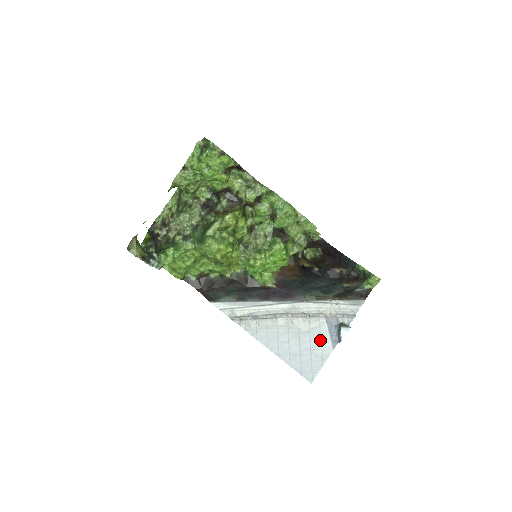
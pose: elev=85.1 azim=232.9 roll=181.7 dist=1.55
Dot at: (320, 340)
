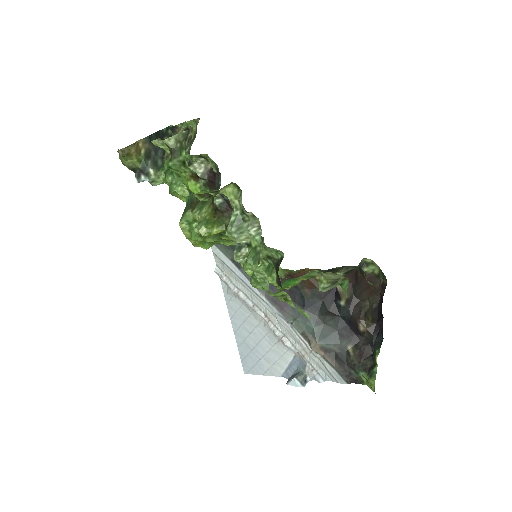
Dot at: (276, 360)
